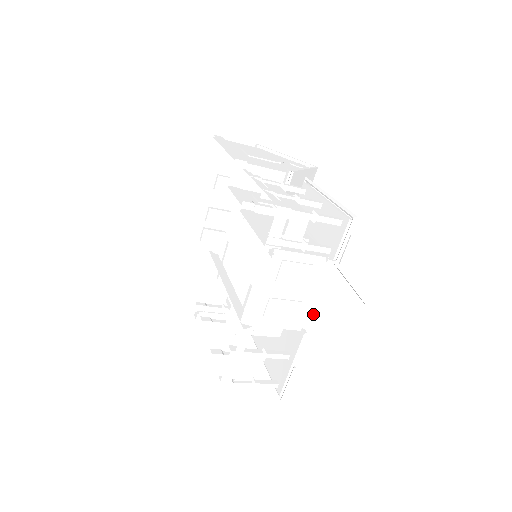
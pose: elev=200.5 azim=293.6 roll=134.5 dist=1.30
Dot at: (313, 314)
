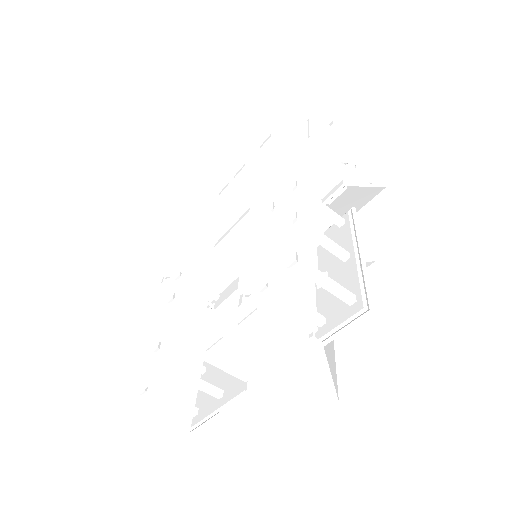
Dot at: (268, 374)
